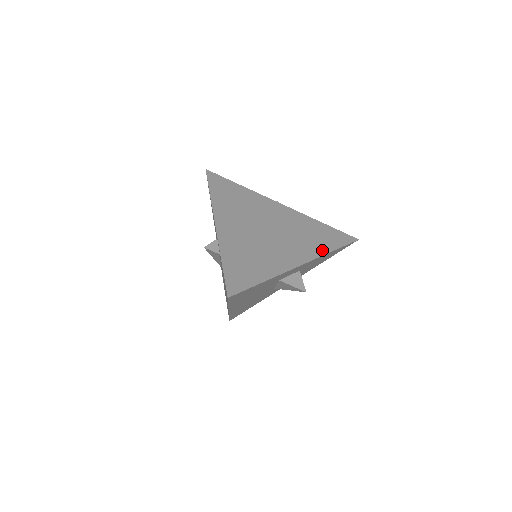
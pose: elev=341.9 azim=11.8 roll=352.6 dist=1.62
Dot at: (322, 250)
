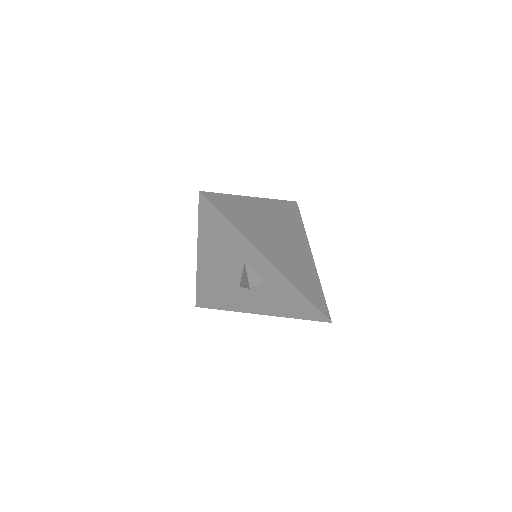
Dot at: (295, 281)
